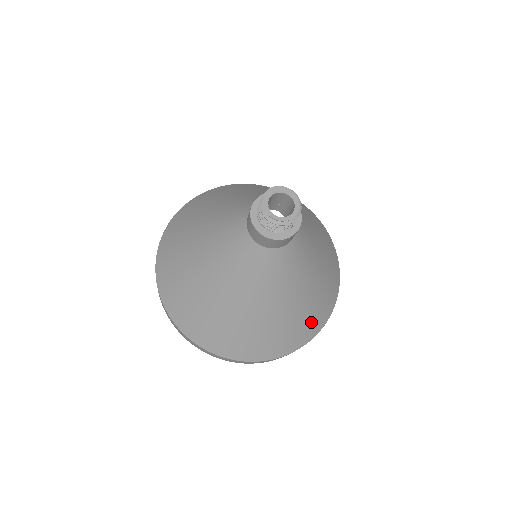
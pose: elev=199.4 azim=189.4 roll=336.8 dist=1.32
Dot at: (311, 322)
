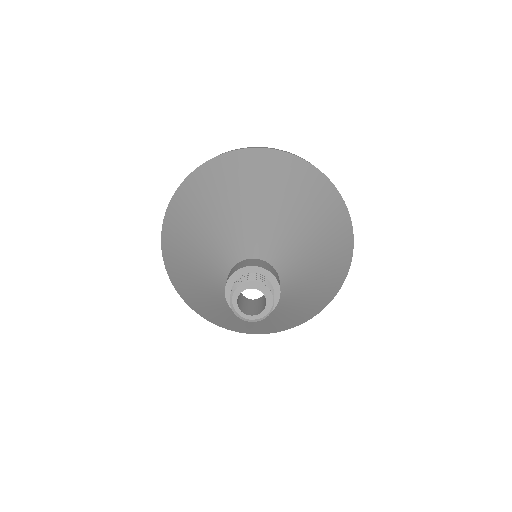
Dot at: (250, 330)
